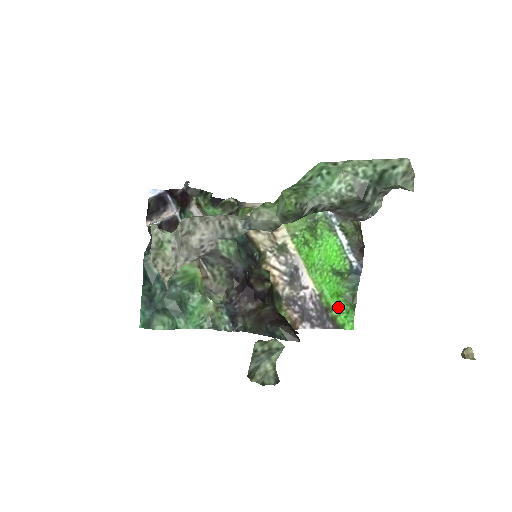
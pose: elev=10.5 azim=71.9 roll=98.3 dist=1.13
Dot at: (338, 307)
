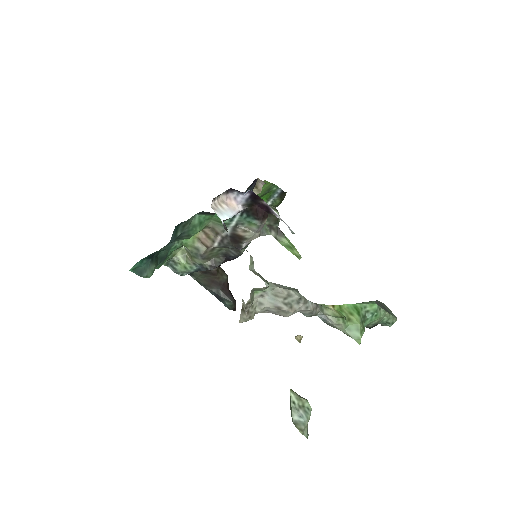
Dot at: occluded
